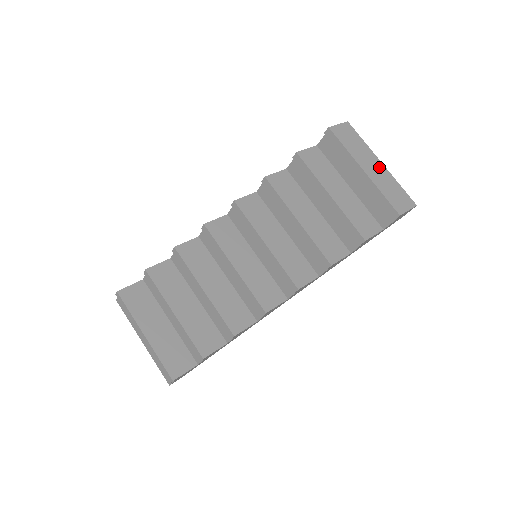
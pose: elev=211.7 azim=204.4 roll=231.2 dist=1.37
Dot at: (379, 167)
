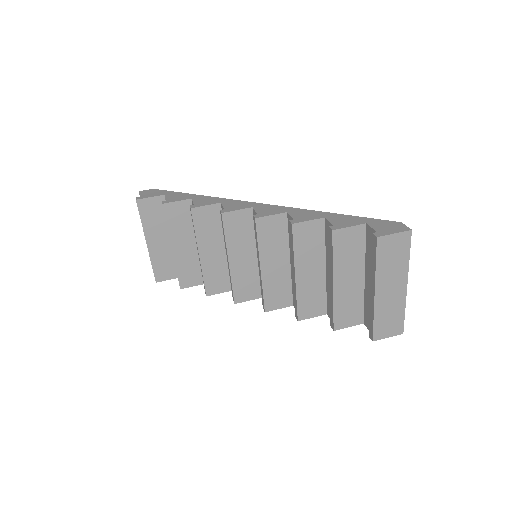
Dot at: (398, 290)
